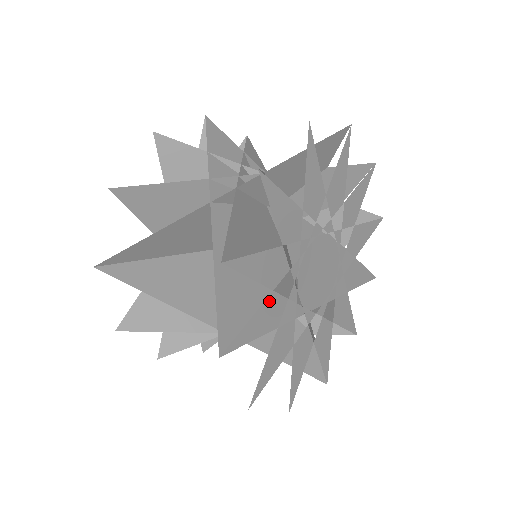
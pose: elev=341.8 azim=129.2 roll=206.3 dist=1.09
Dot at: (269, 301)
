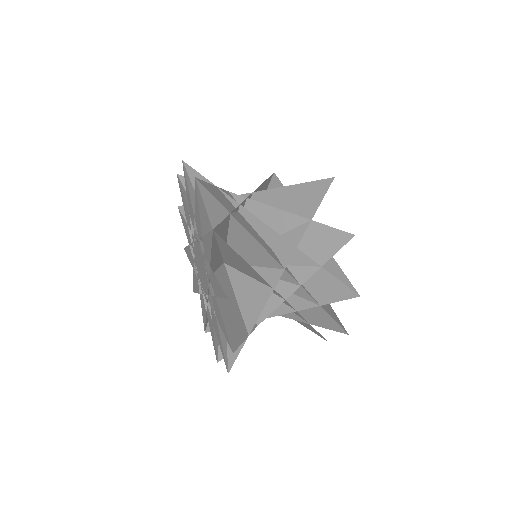
Dot at: occluded
